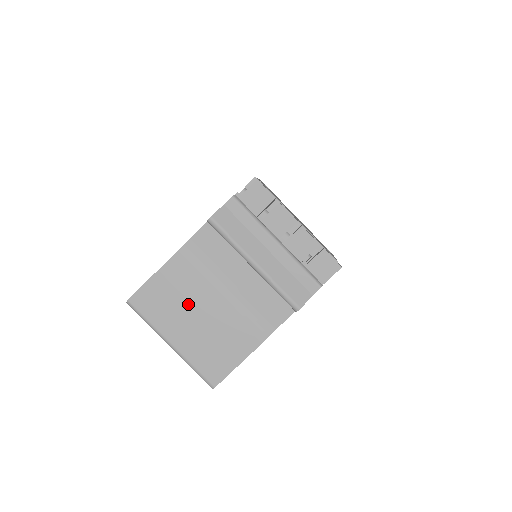
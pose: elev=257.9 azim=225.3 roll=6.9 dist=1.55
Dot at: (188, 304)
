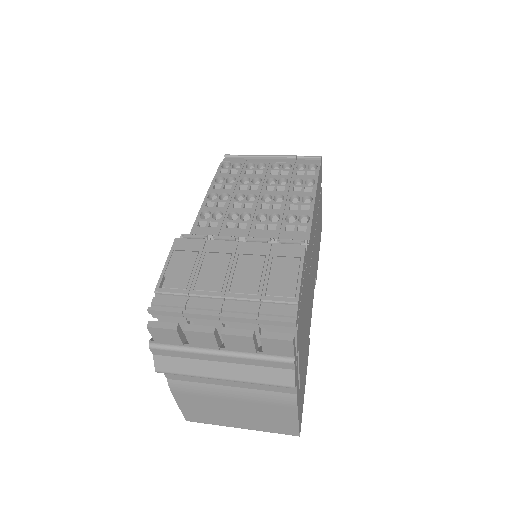
Dot at: (219, 409)
